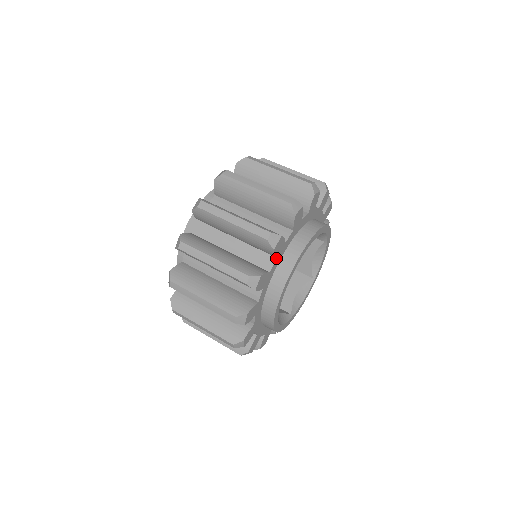
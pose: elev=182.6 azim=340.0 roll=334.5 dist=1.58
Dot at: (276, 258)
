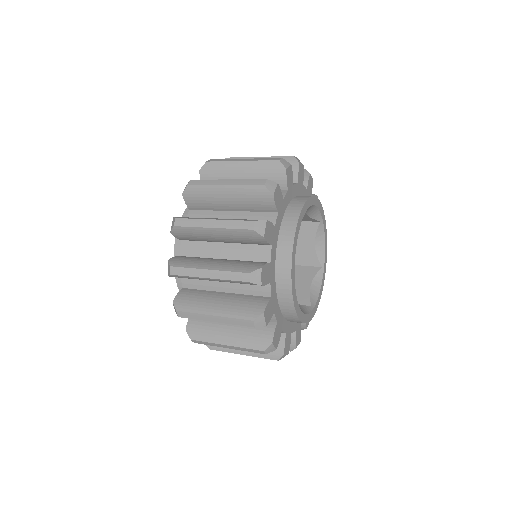
Dot at: (273, 313)
